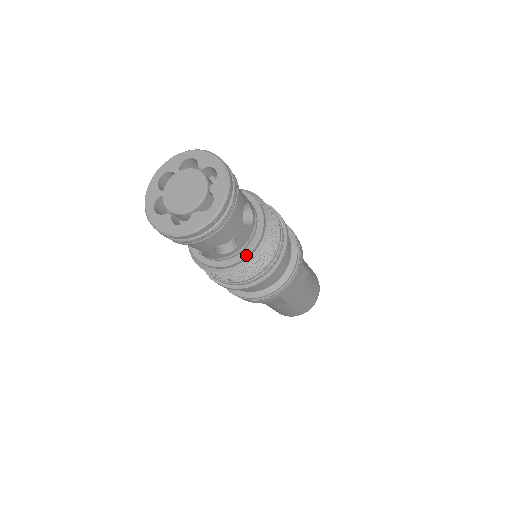
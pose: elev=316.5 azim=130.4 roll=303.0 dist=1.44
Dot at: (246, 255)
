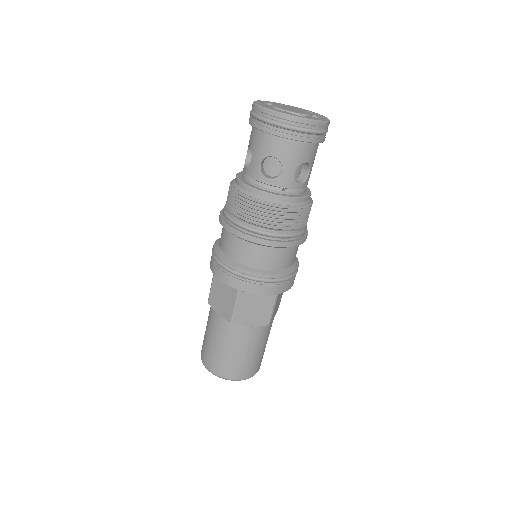
Dot at: (271, 194)
